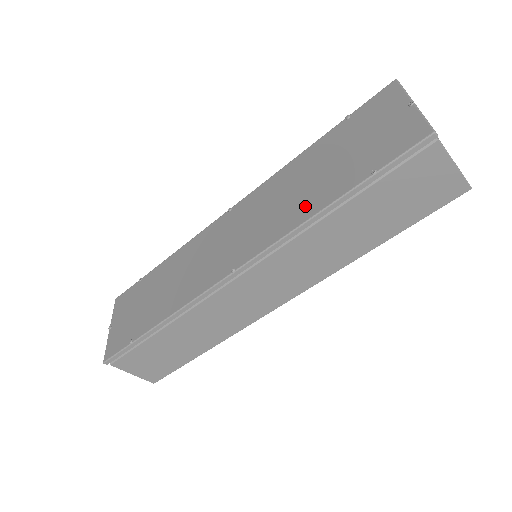
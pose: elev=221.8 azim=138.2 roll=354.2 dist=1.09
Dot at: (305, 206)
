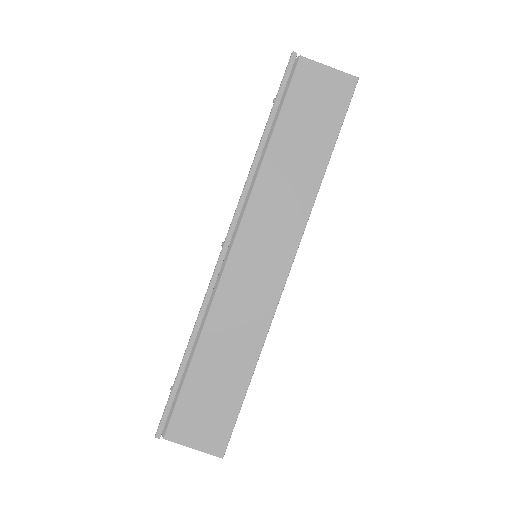
Dot at: occluded
